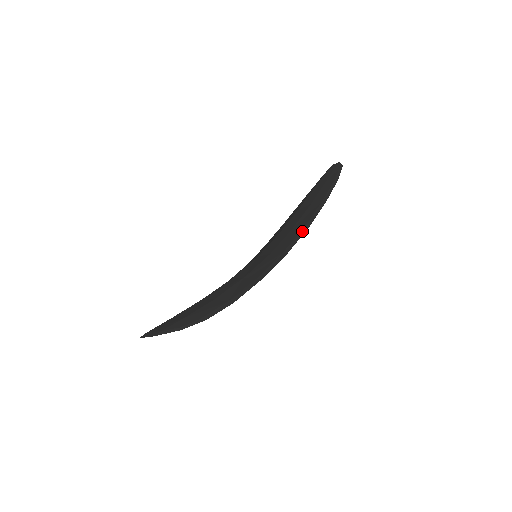
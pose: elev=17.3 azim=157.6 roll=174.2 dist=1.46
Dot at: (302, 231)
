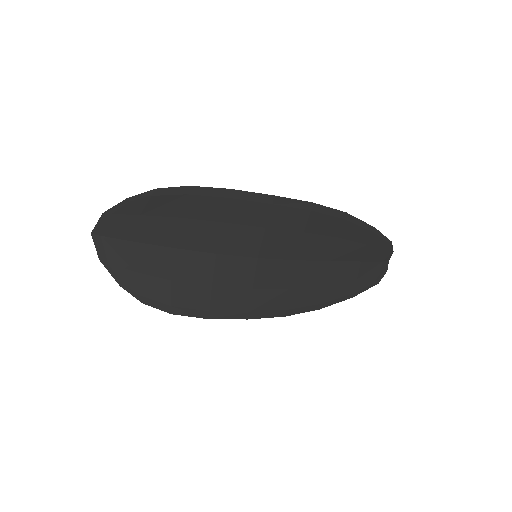
Dot at: (304, 205)
